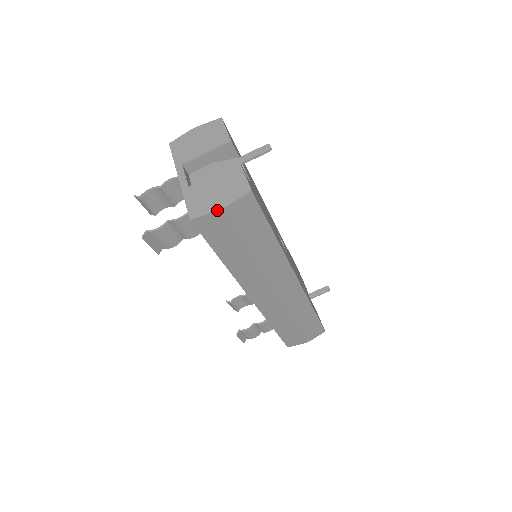
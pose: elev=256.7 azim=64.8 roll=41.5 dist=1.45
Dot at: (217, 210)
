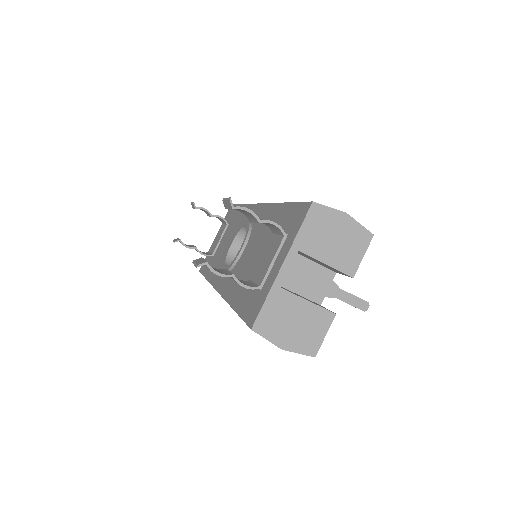
Dot at: (278, 346)
